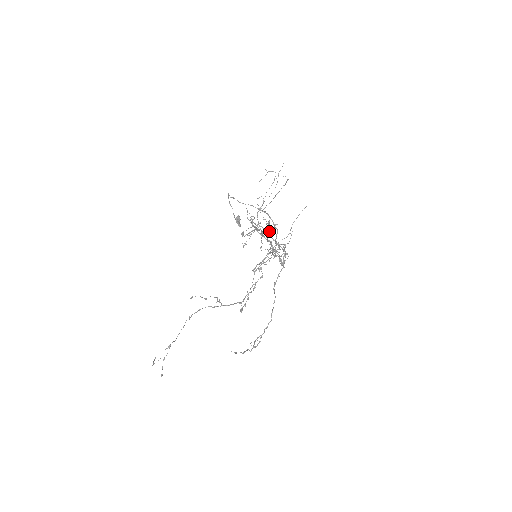
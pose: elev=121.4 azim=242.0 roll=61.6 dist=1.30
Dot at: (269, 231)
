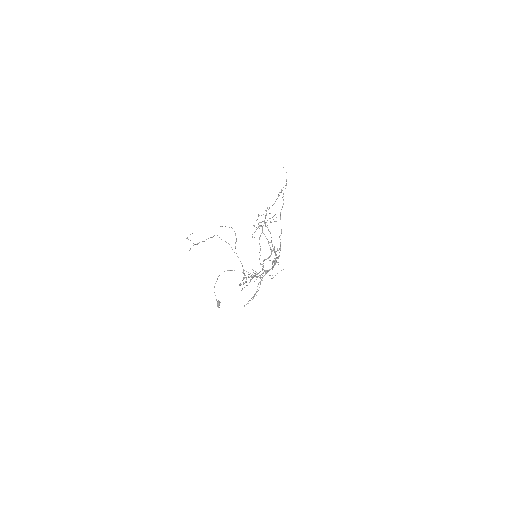
Dot at: (270, 233)
